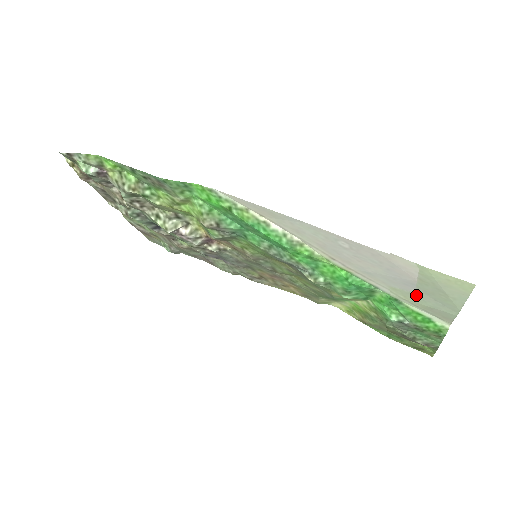
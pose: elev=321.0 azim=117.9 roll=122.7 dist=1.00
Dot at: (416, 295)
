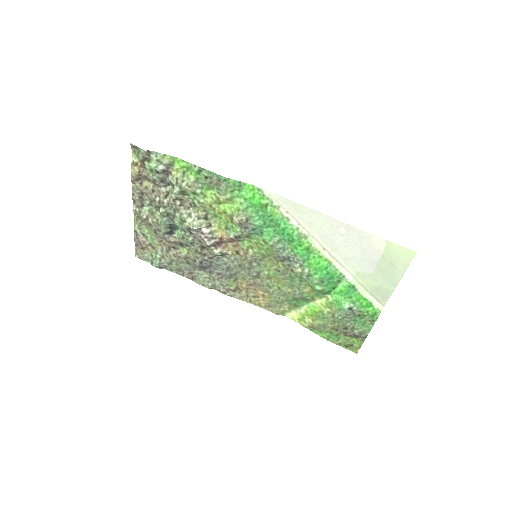
Dot at: (372, 276)
